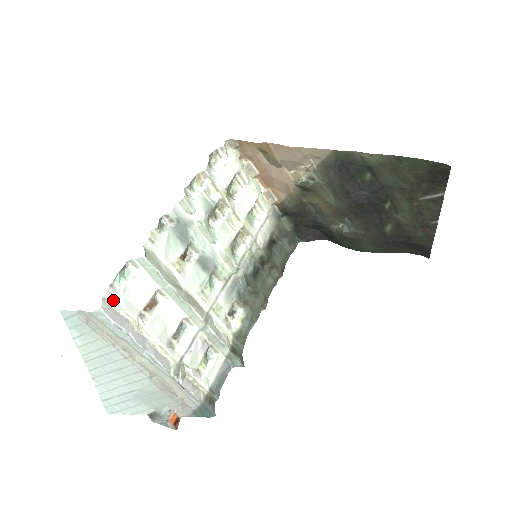
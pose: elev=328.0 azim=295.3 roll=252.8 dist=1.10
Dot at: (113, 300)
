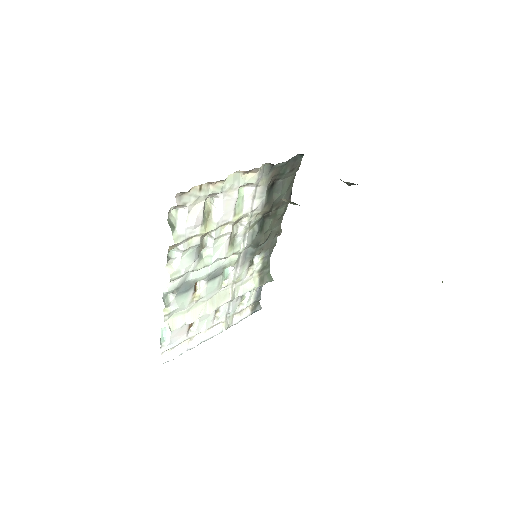
Dot at: (168, 350)
